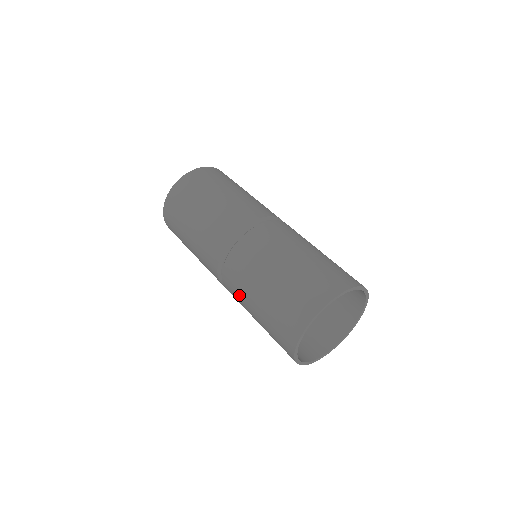
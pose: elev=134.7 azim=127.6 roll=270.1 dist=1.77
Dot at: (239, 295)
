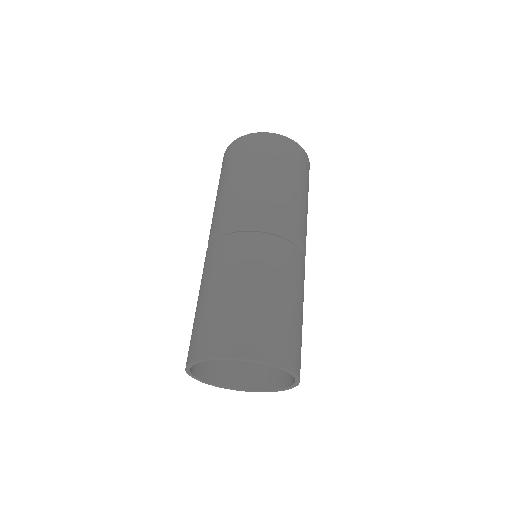
Dot at: occluded
